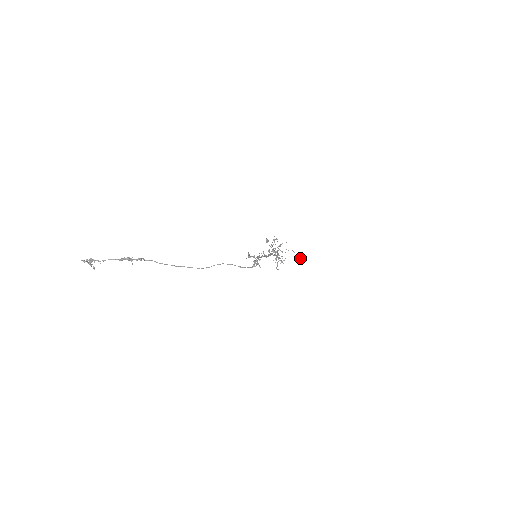
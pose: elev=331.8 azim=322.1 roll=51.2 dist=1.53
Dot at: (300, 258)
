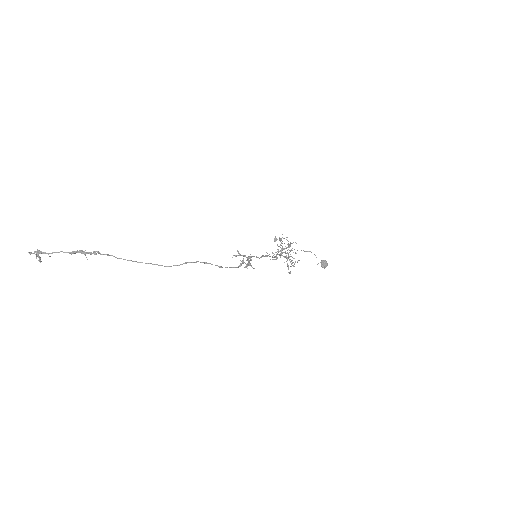
Dot at: (322, 261)
